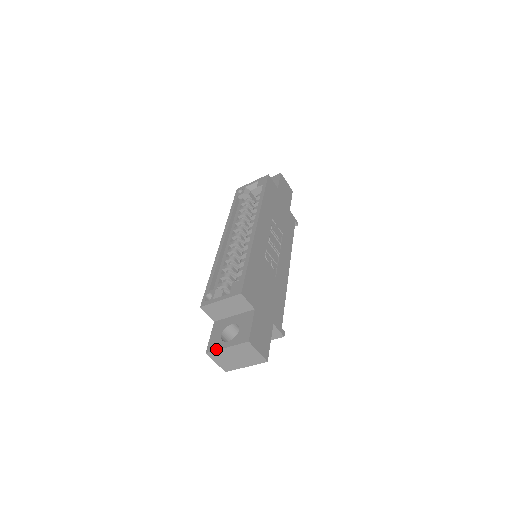
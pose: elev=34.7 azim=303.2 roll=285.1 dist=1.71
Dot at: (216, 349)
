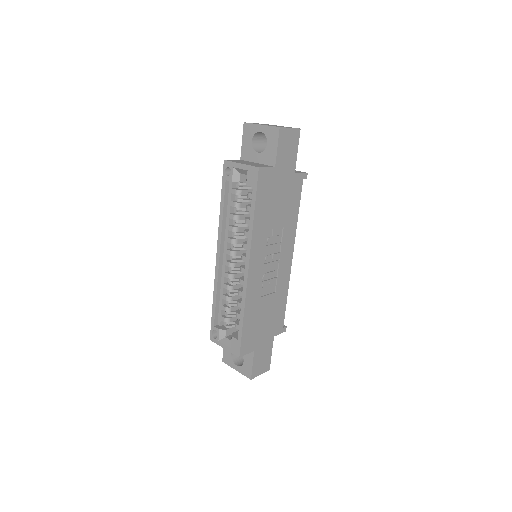
Dot at: (229, 365)
